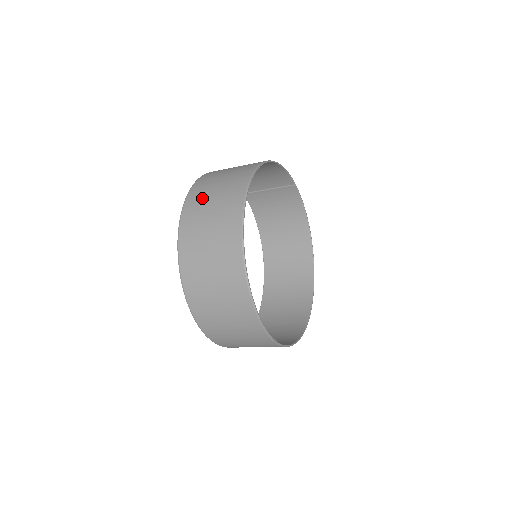
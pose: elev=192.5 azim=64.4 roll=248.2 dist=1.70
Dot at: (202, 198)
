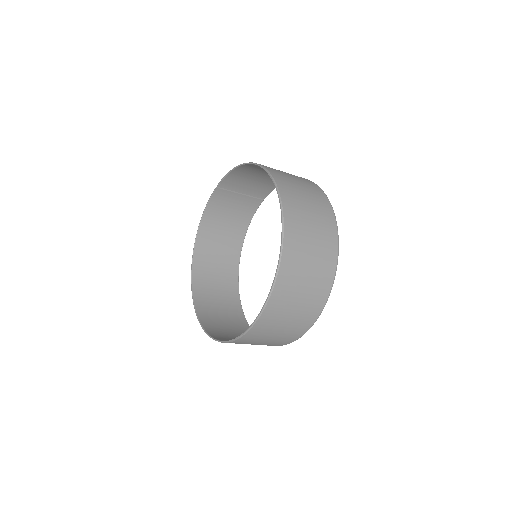
Dot at: (295, 193)
